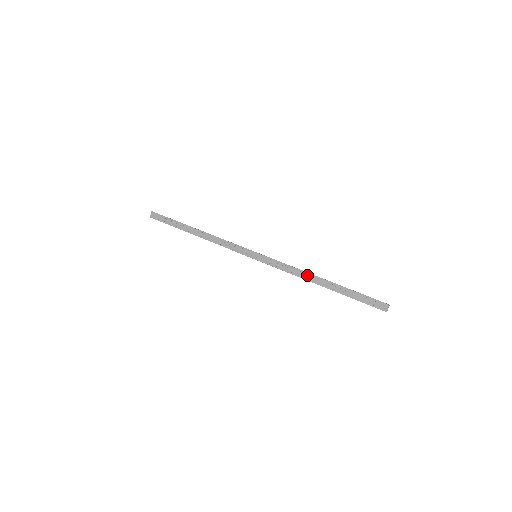
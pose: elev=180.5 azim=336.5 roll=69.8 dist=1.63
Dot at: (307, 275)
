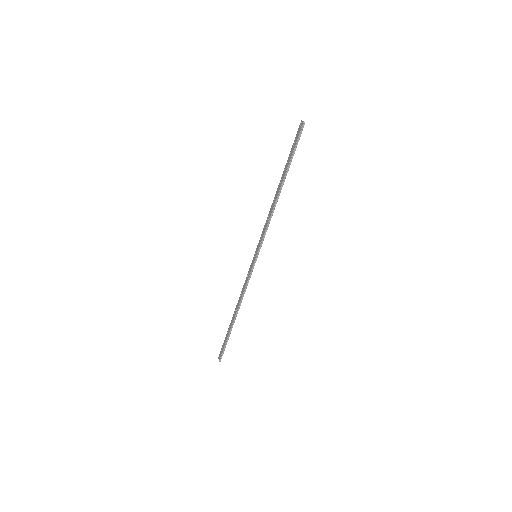
Dot at: (273, 204)
